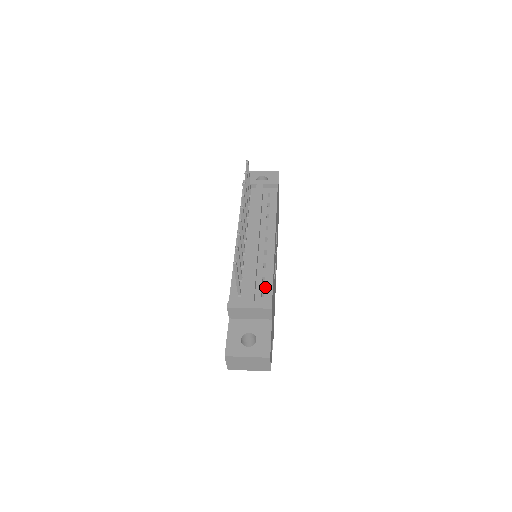
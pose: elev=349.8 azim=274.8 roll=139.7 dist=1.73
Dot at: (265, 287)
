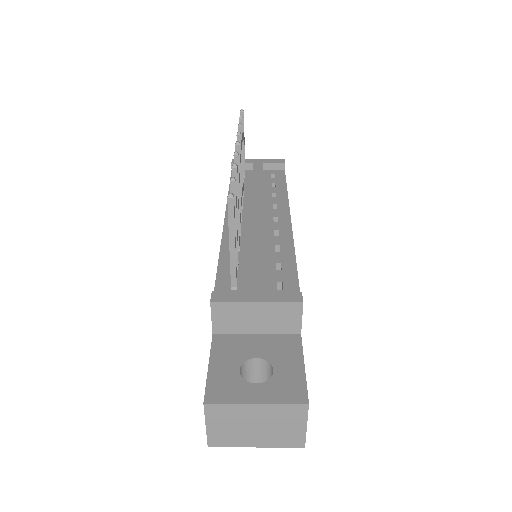
Dot at: (283, 276)
